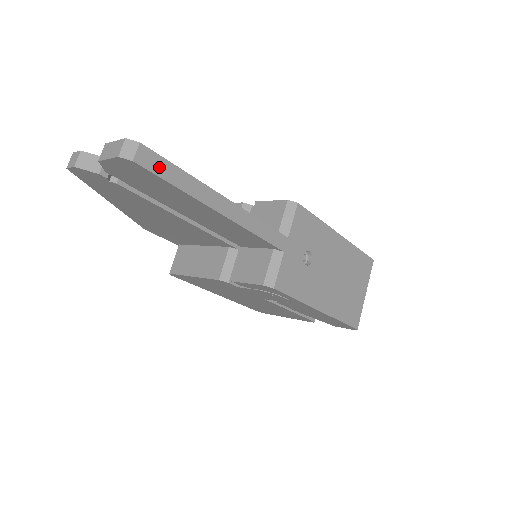
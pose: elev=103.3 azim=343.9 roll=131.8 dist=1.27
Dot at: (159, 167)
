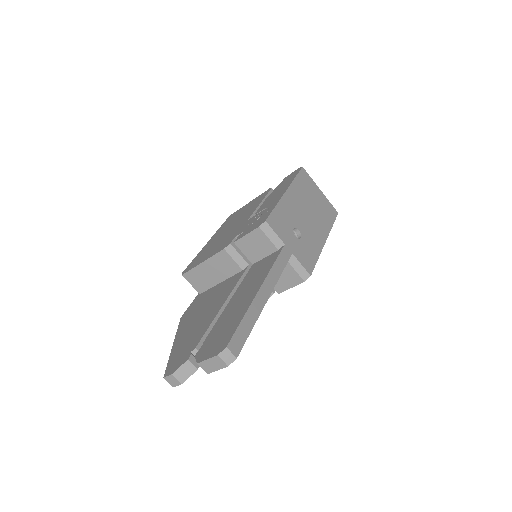
Dot at: (241, 338)
